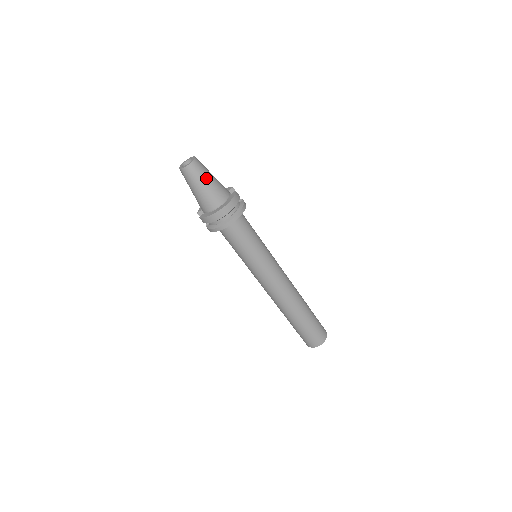
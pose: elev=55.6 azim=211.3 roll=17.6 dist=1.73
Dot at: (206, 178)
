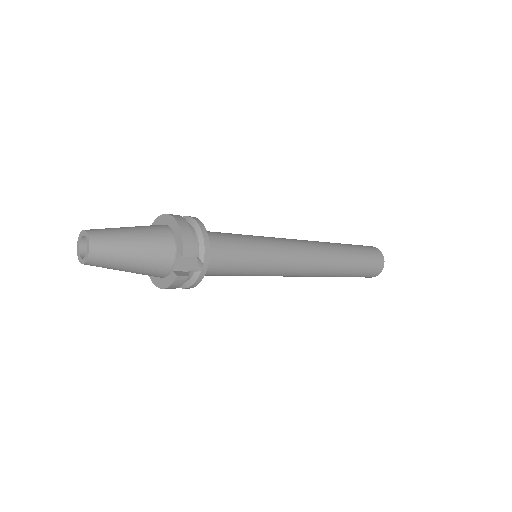
Dot at: occluded
